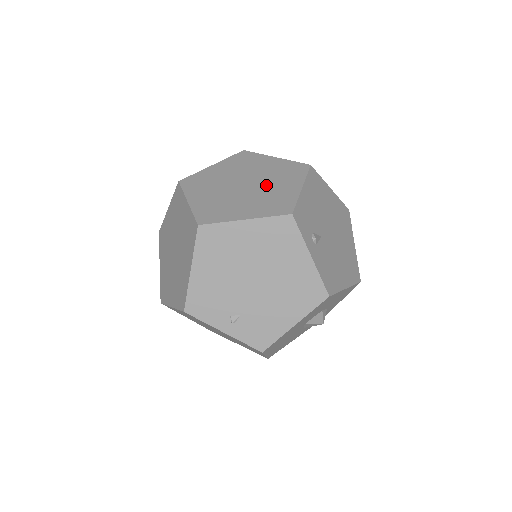
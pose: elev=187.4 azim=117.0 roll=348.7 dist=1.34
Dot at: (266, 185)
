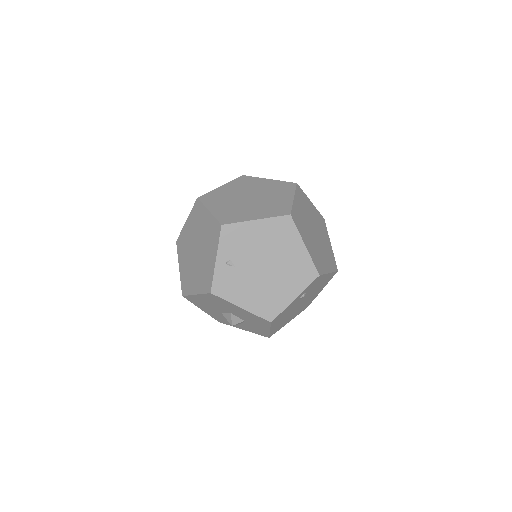
Dot at: (321, 248)
